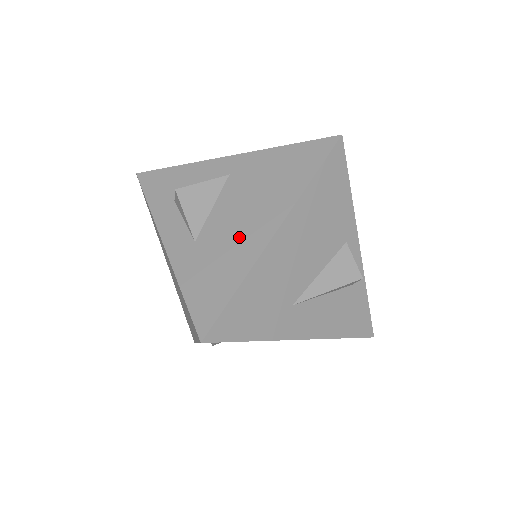
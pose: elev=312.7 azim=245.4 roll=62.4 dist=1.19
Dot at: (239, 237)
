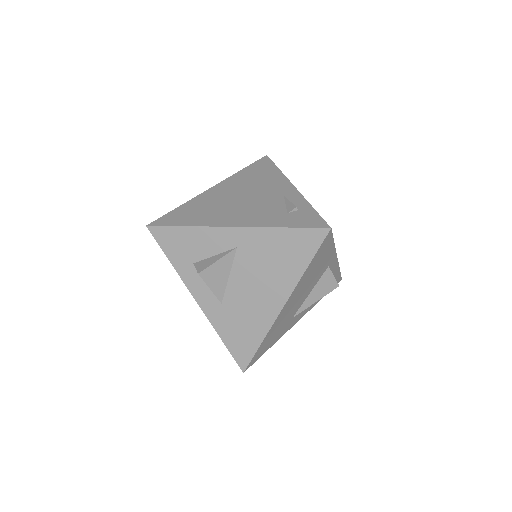
Dot at: (256, 306)
